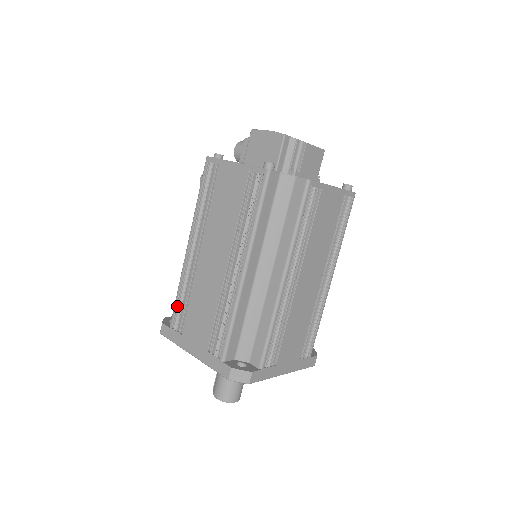
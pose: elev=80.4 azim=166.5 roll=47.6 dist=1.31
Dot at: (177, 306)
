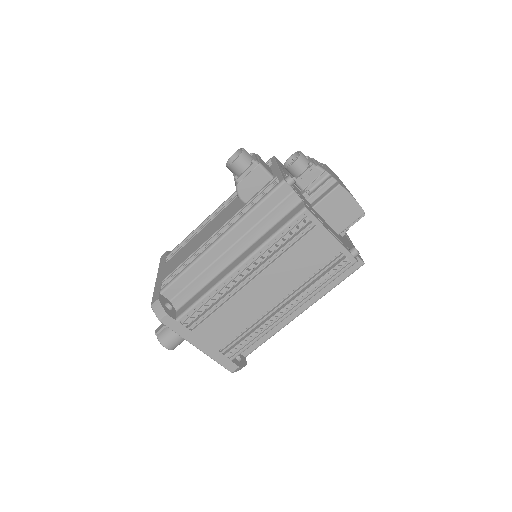
Dot at: (195, 308)
